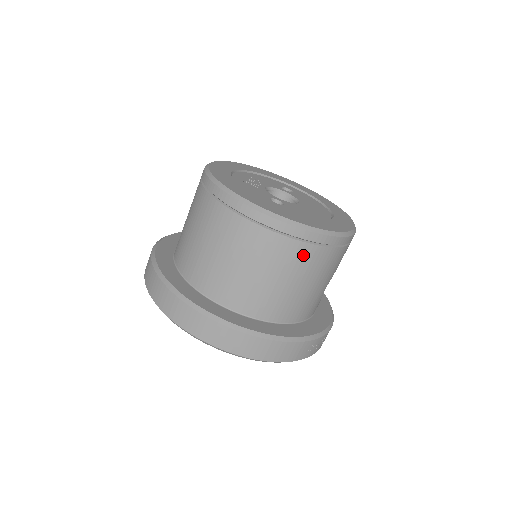
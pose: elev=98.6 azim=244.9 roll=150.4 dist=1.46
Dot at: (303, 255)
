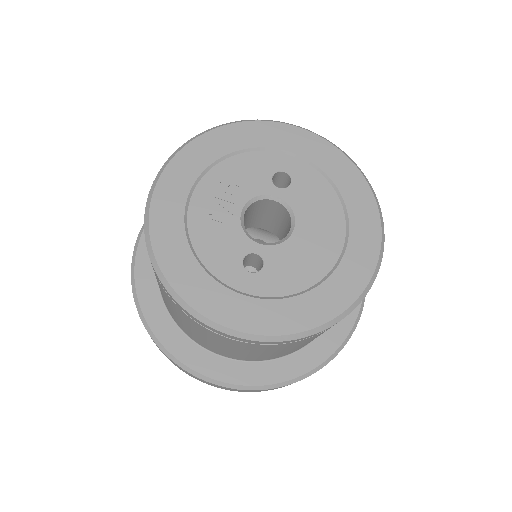
Dot at: (292, 344)
